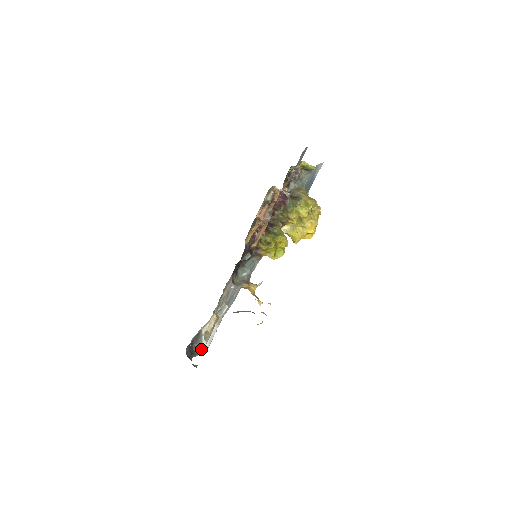
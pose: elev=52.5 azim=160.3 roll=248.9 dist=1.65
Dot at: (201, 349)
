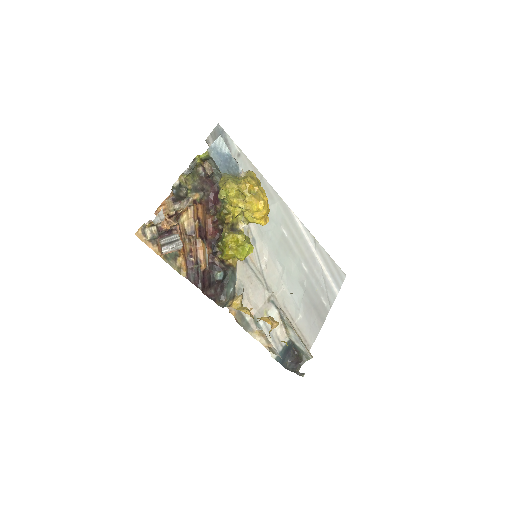
Dot at: (305, 354)
